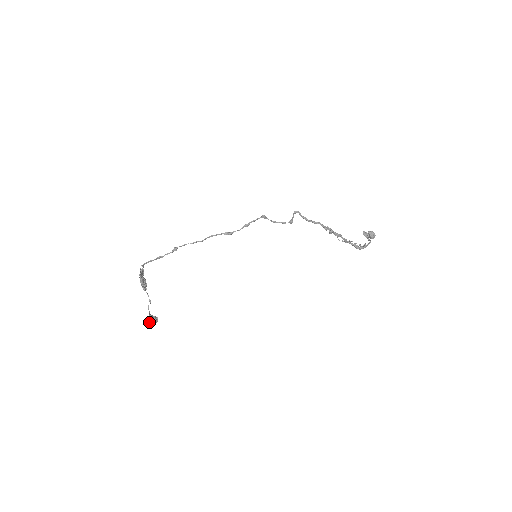
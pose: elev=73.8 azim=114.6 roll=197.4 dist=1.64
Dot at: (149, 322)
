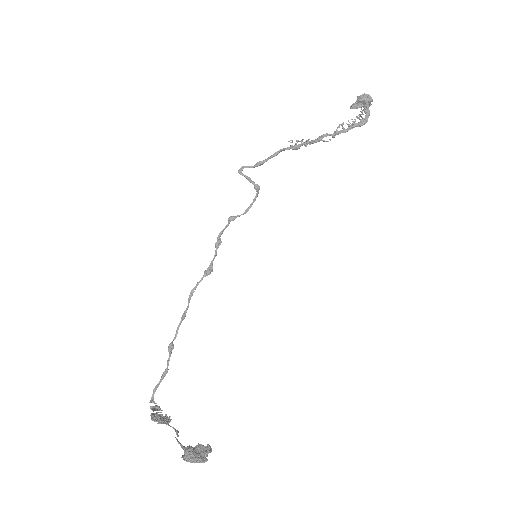
Dot at: (187, 458)
